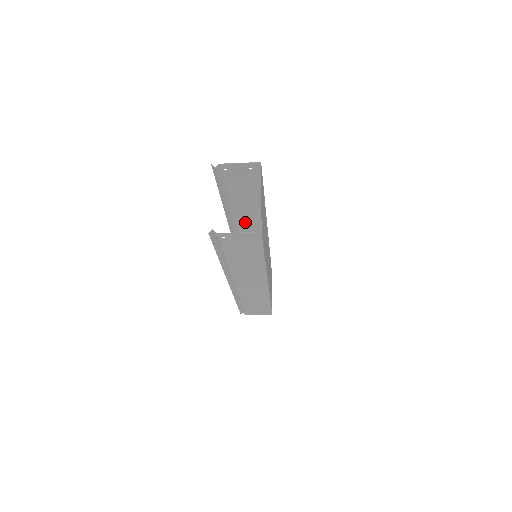
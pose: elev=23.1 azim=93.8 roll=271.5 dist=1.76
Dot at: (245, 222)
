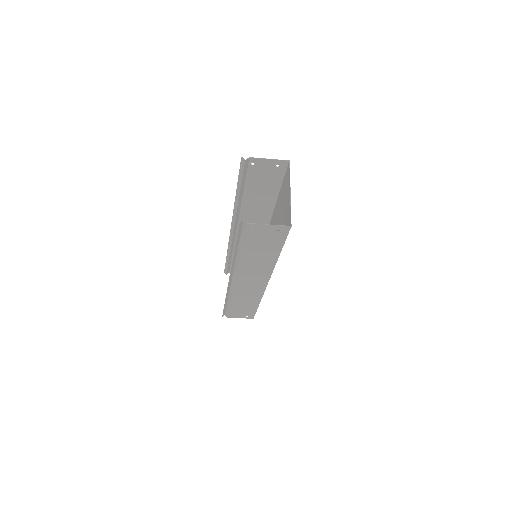
Dot at: (249, 221)
